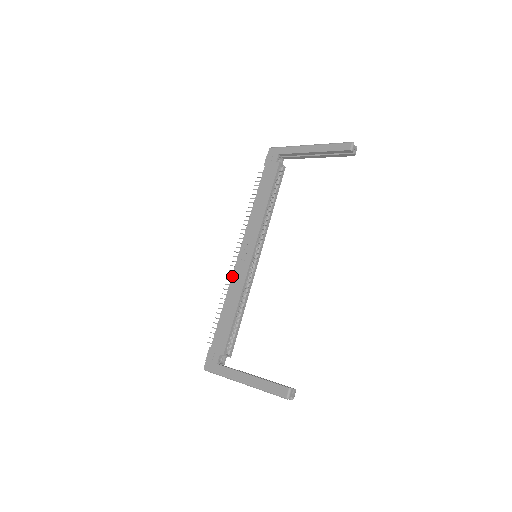
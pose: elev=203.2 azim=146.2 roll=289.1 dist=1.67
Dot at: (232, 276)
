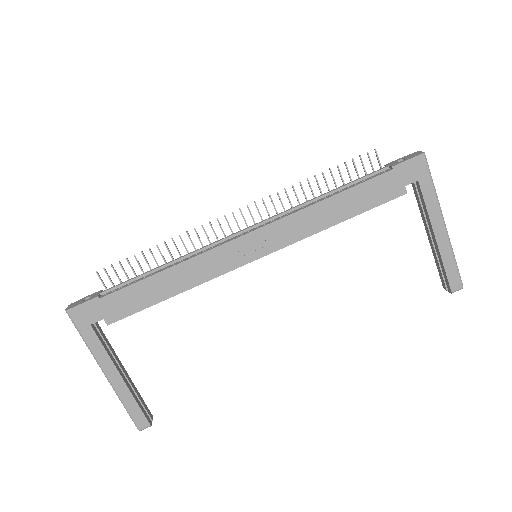
Dot at: (209, 251)
